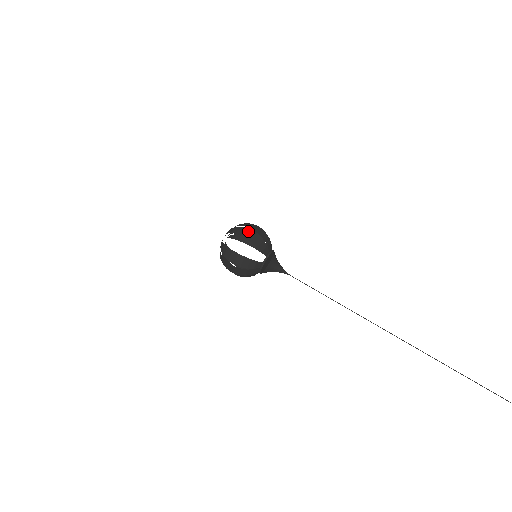
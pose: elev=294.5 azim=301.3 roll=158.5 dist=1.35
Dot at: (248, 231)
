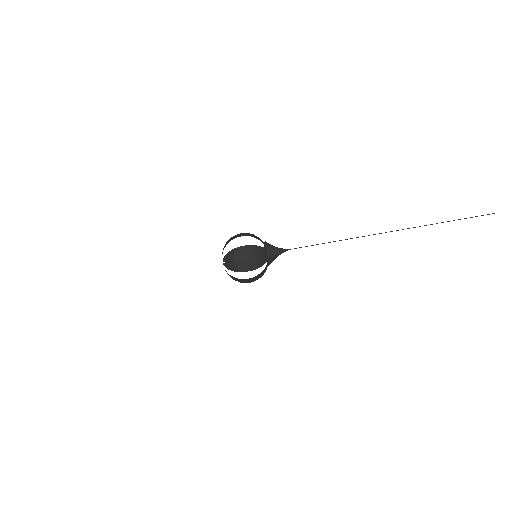
Dot at: (238, 235)
